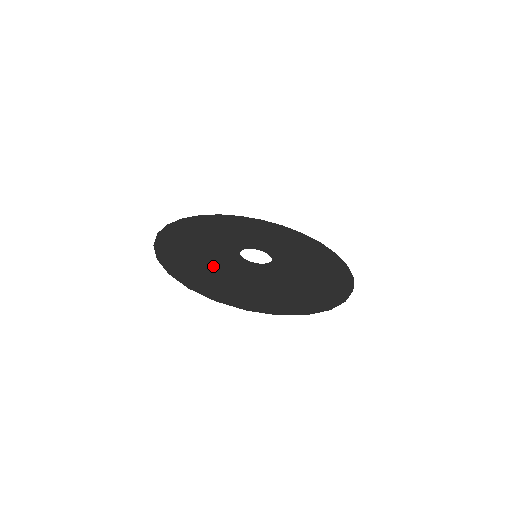
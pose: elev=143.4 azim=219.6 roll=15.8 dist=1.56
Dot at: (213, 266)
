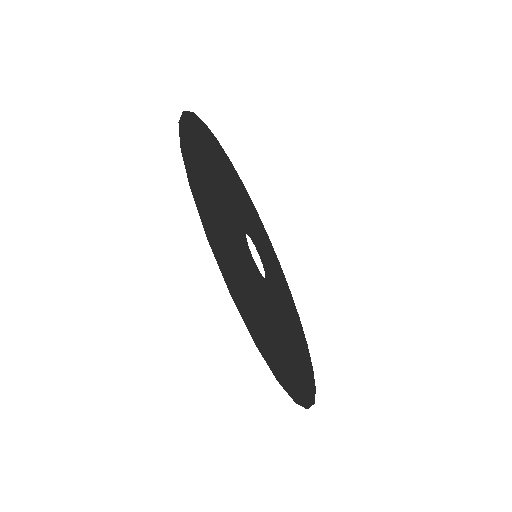
Dot at: (221, 177)
